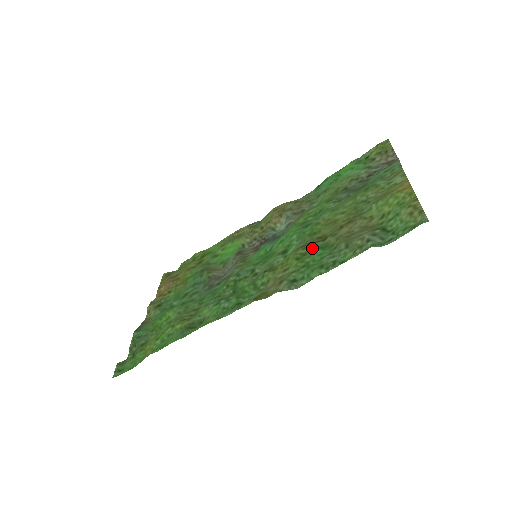
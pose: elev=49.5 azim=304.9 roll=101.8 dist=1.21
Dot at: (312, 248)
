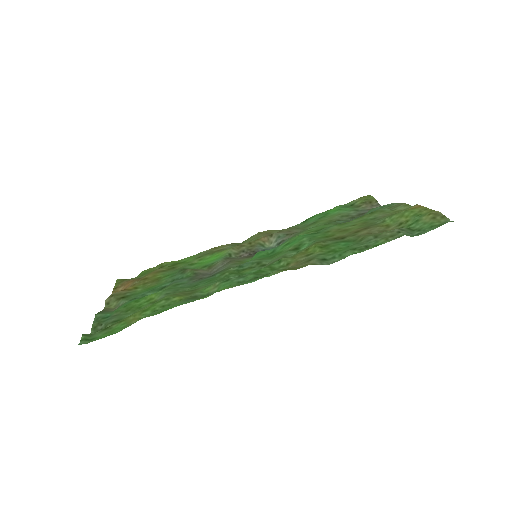
Dot at: (333, 242)
